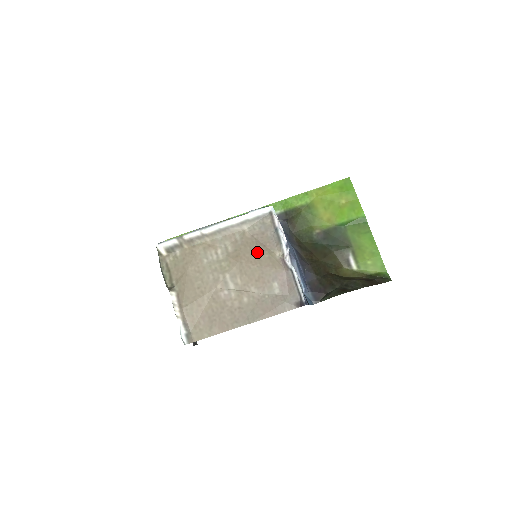
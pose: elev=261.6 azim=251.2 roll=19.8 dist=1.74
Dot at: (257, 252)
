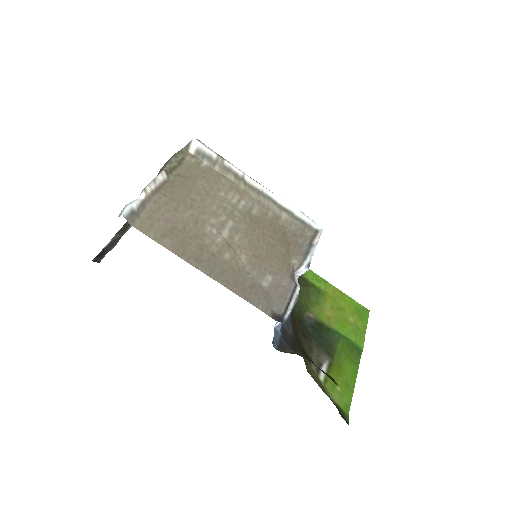
Dot at: (277, 239)
